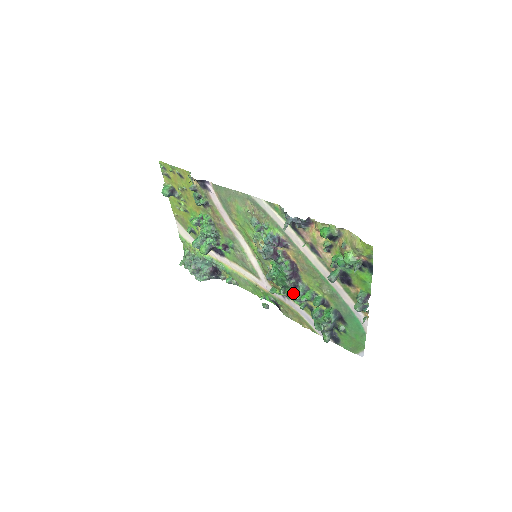
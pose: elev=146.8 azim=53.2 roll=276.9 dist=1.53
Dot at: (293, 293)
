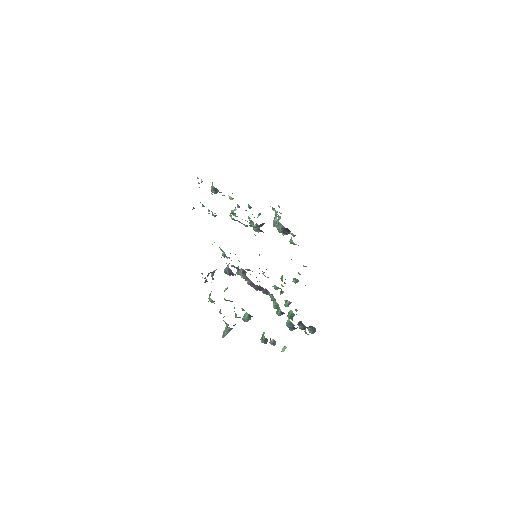
Dot at: (273, 296)
